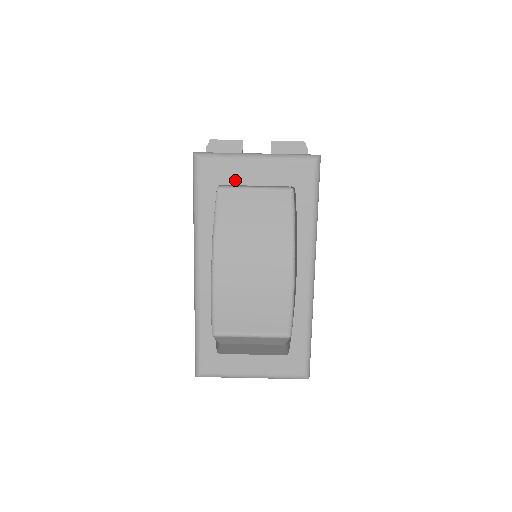
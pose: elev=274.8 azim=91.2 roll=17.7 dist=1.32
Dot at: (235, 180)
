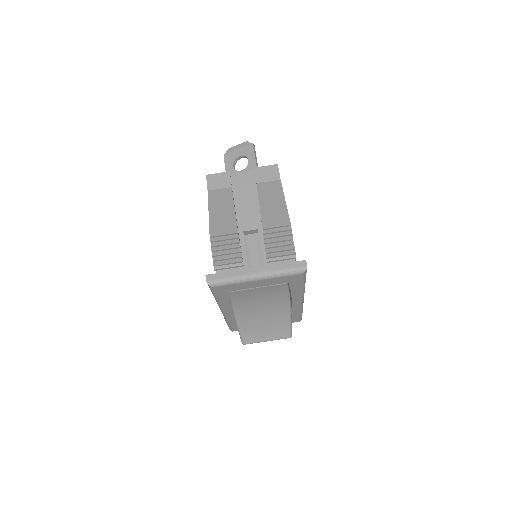
Dot at: (243, 288)
